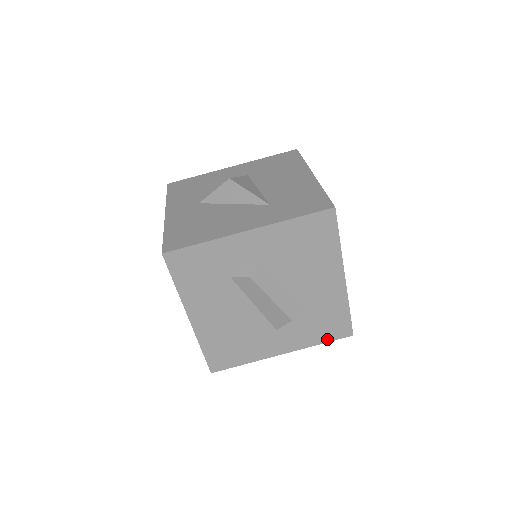
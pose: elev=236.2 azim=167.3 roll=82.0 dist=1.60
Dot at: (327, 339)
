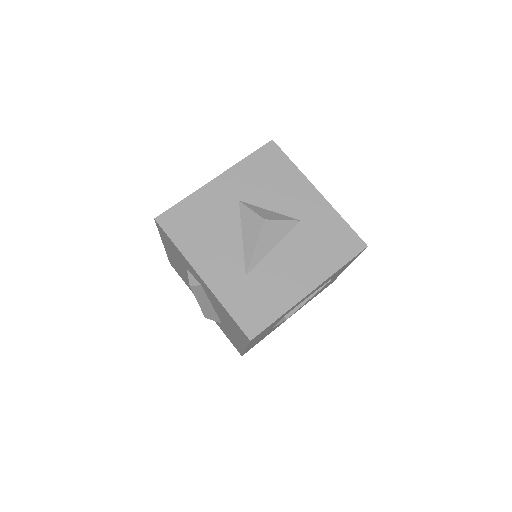
Dot at: occluded
